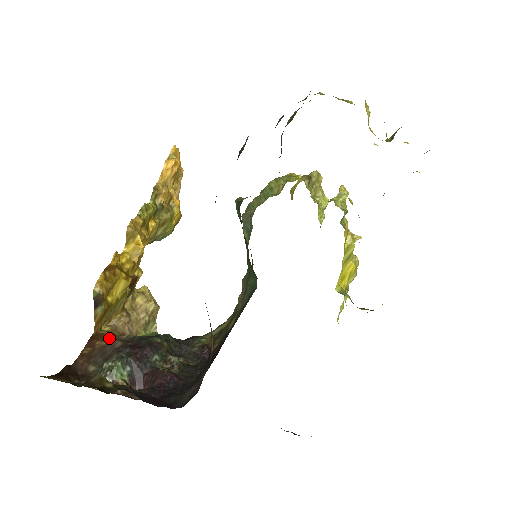
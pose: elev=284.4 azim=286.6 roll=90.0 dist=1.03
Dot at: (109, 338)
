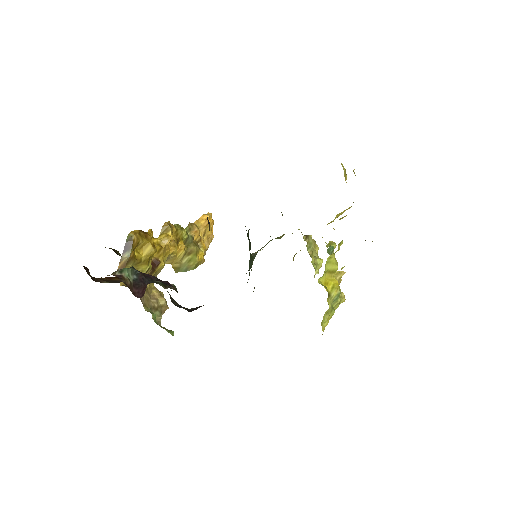
Dot at: occluded
